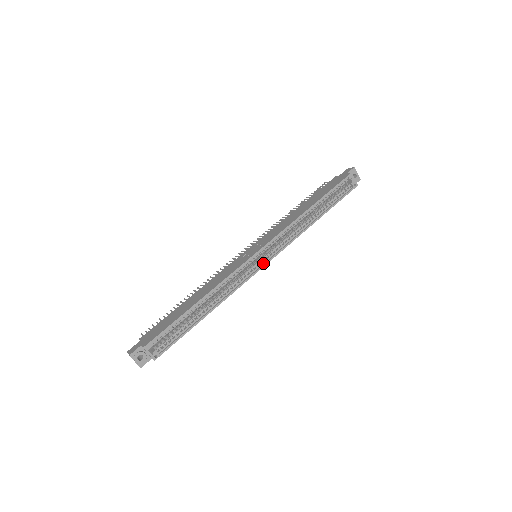
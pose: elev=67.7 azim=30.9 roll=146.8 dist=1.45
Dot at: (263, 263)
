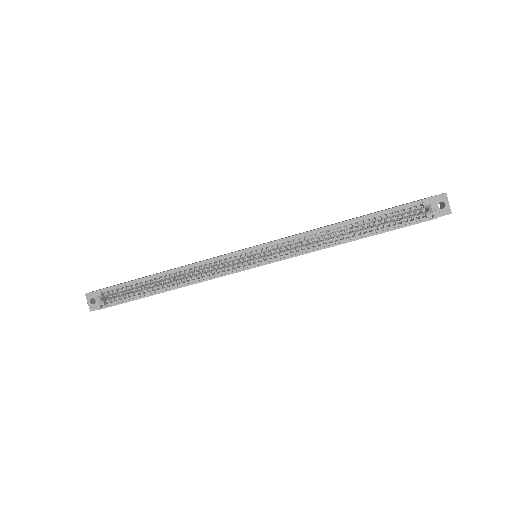
Dot at: (252, 265)
